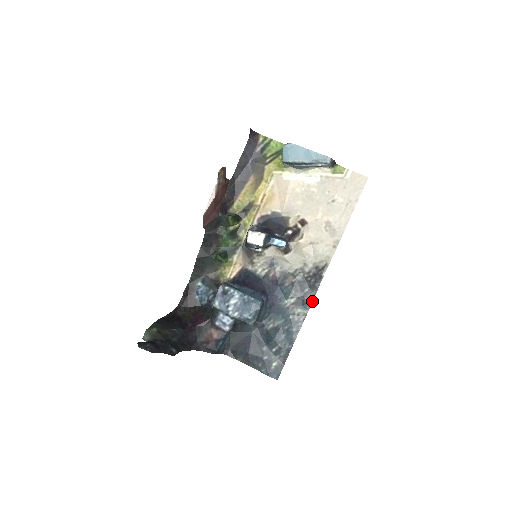
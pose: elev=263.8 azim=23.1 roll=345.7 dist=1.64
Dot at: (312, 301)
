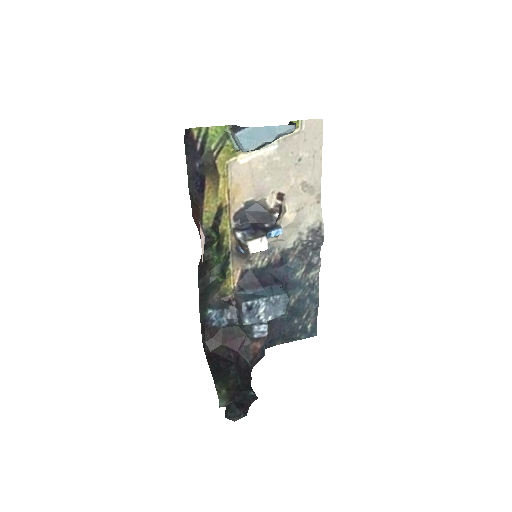
Dot at: (320, 260)
